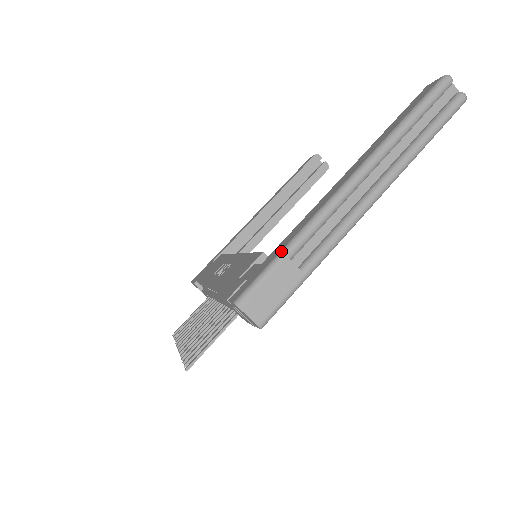
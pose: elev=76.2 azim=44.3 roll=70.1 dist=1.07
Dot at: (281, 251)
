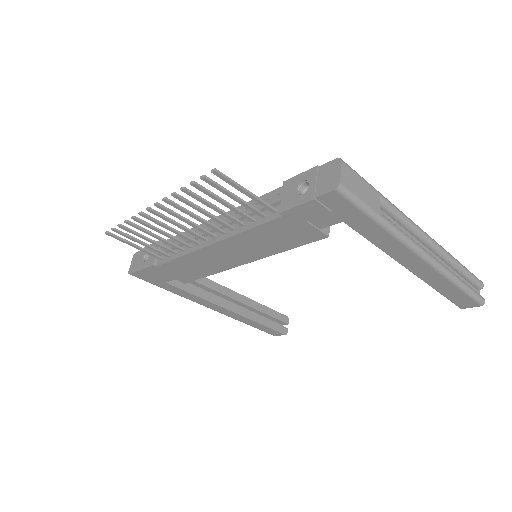
Dot at: (377, 191)
